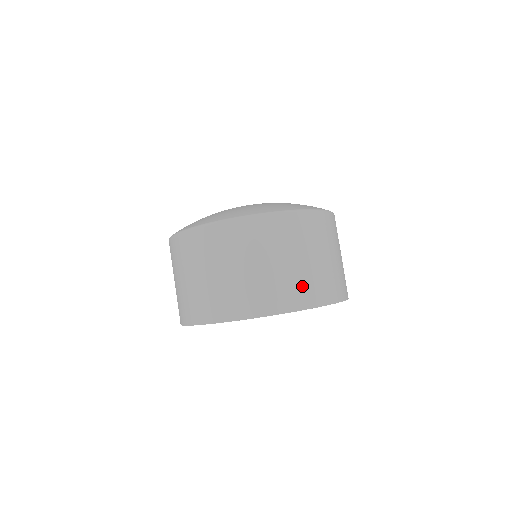
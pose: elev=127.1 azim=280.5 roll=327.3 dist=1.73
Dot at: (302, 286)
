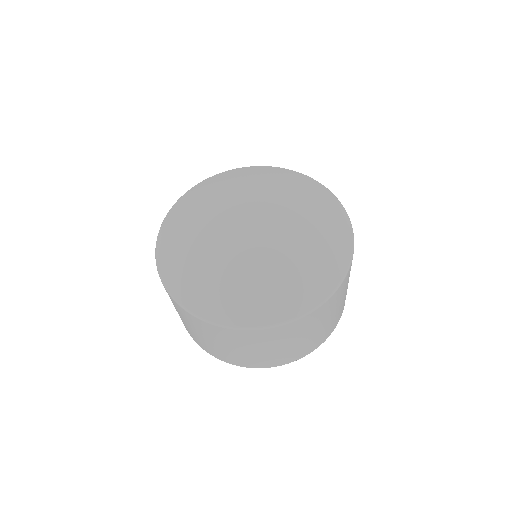
Dot at: occluded
